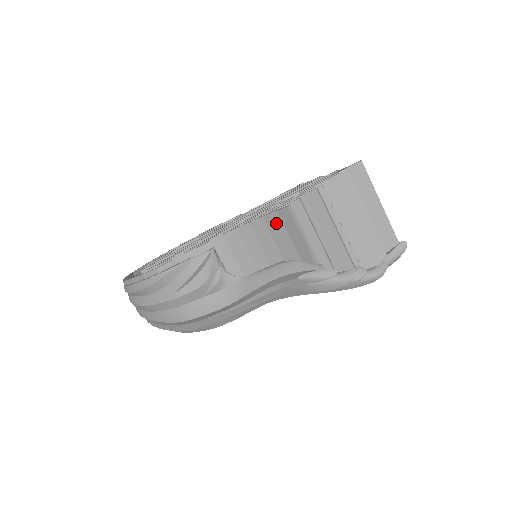
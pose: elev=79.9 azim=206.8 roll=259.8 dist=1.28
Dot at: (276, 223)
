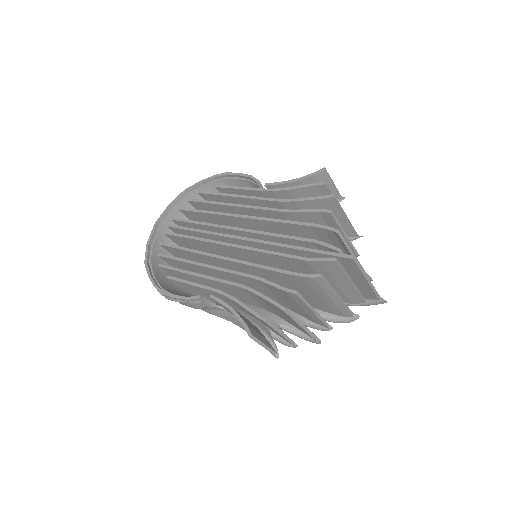
Dot at: occluded
